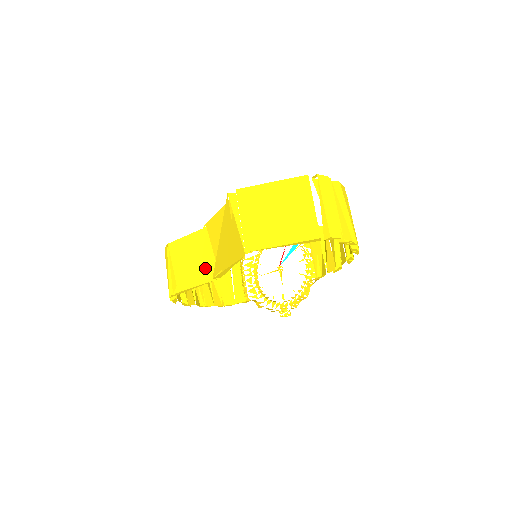
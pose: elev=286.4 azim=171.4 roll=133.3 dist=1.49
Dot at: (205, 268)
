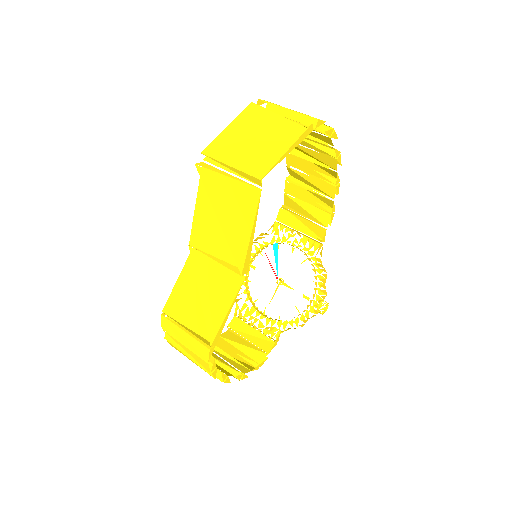
Dot at: (224, 278)
